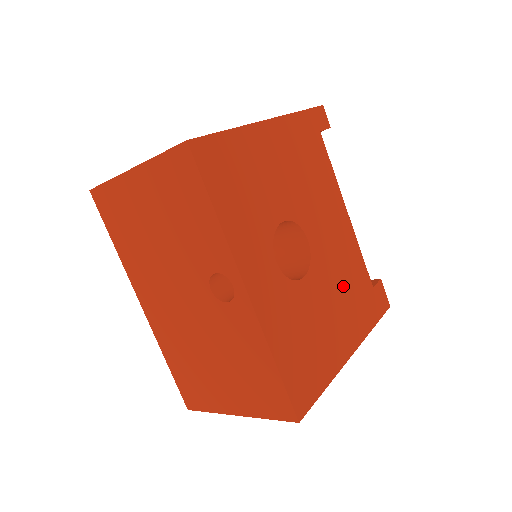
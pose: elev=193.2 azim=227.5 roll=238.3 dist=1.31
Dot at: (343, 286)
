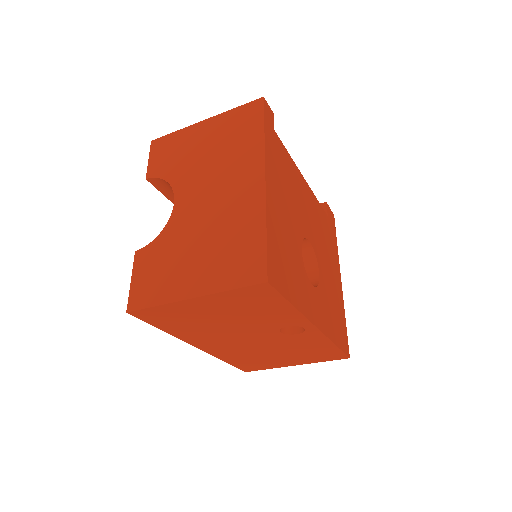
Dot at: (324, 243)
